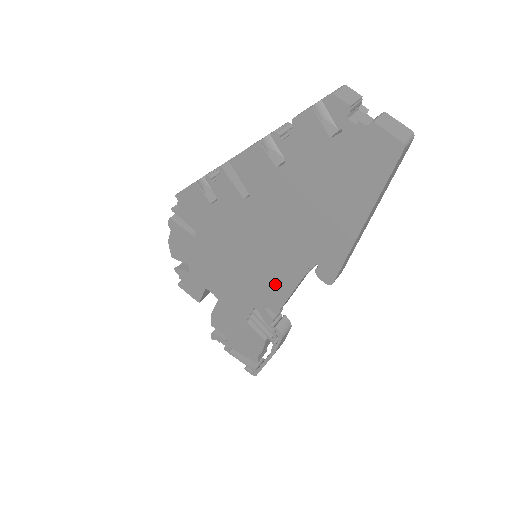
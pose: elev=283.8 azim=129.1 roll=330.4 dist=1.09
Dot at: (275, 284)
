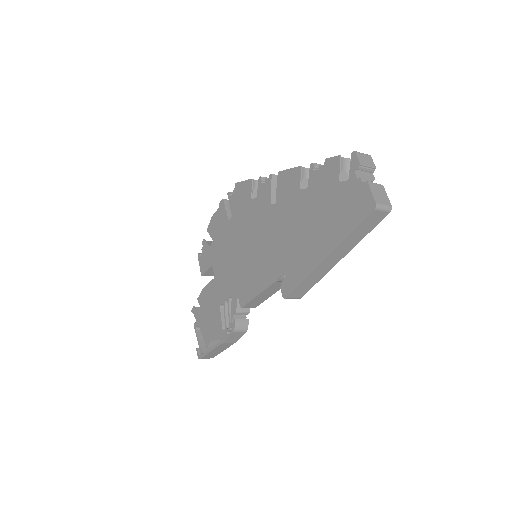
Dot at: (253, 281)
